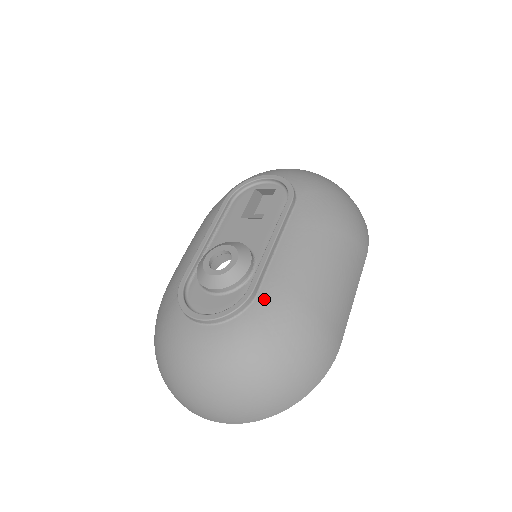
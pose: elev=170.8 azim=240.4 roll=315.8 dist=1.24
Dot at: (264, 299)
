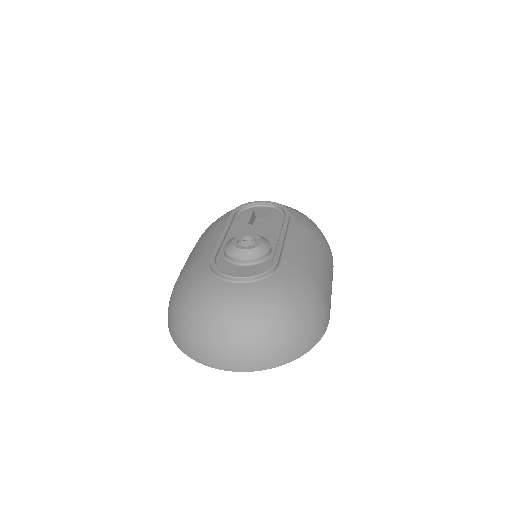
Dot at: (285, 269)
